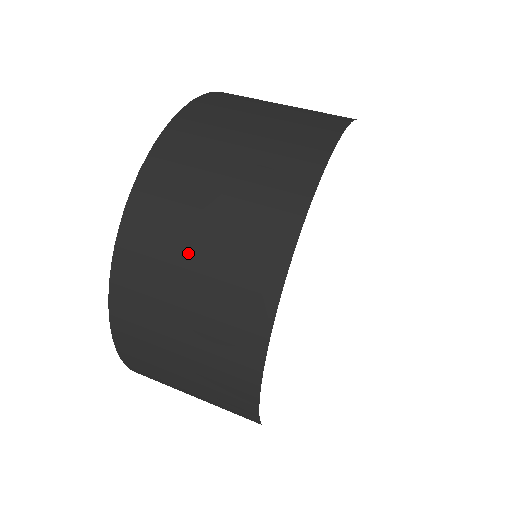
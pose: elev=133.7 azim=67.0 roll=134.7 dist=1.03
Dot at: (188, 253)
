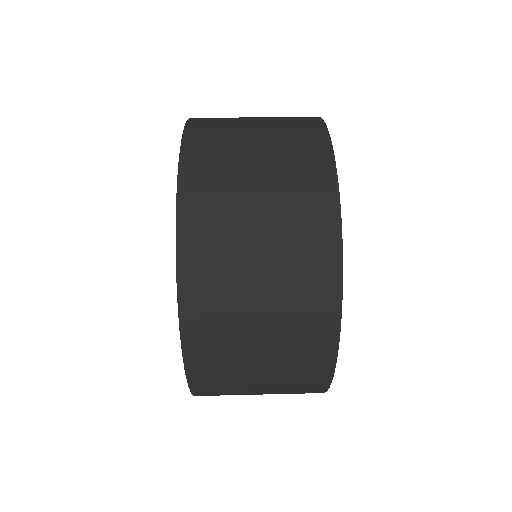
Dot at: (252, 318)
